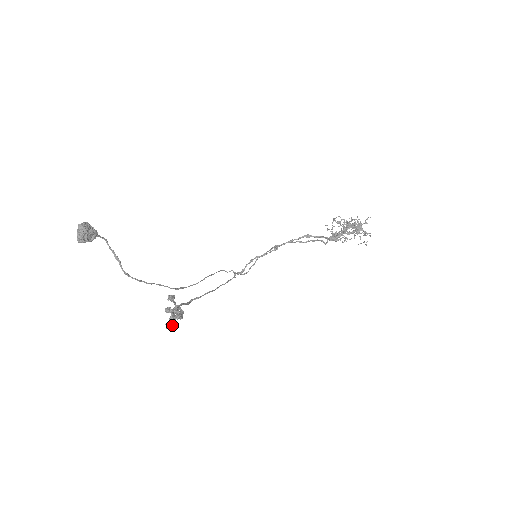
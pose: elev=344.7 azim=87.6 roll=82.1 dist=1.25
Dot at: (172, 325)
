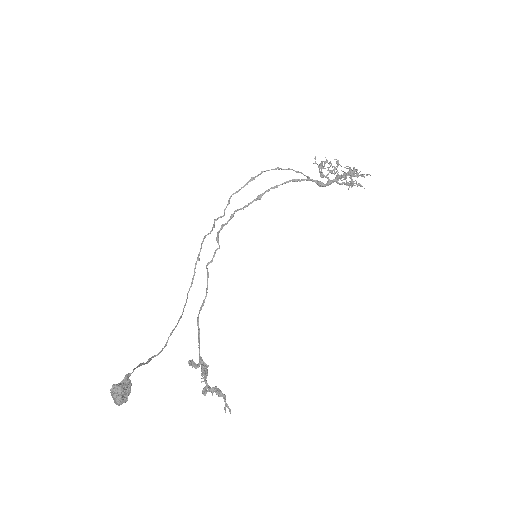
Dot at: occluded
